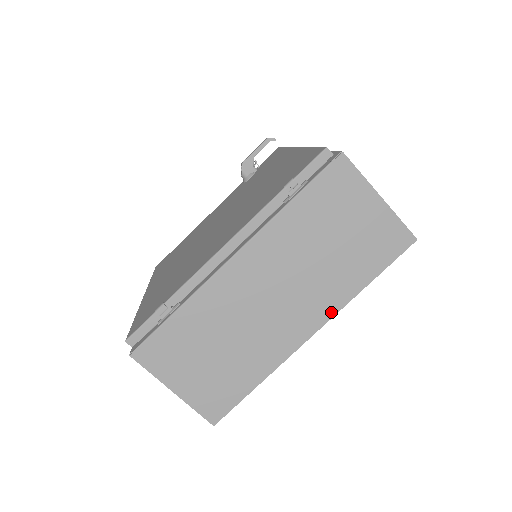
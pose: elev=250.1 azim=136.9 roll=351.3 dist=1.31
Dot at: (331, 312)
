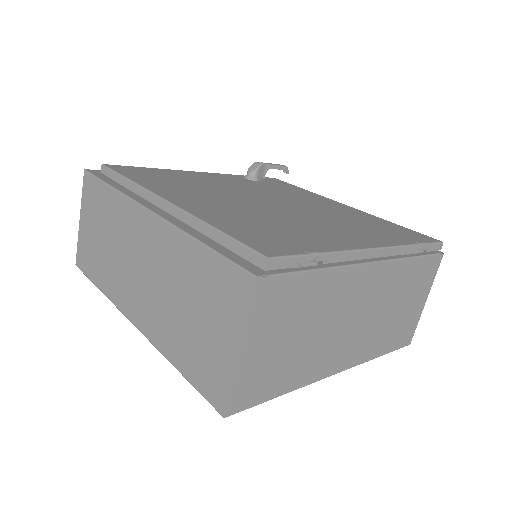
Dot at: (357, 362)
